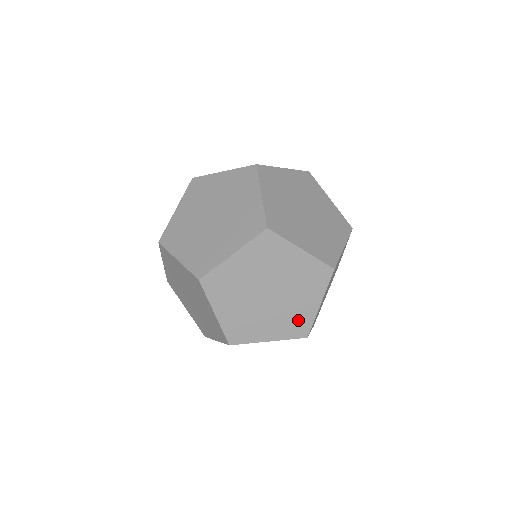
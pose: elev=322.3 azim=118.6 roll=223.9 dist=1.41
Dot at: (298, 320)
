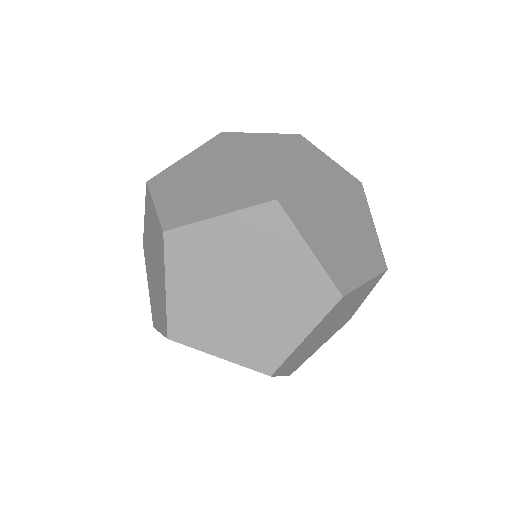
Dot at: (347, 318)
